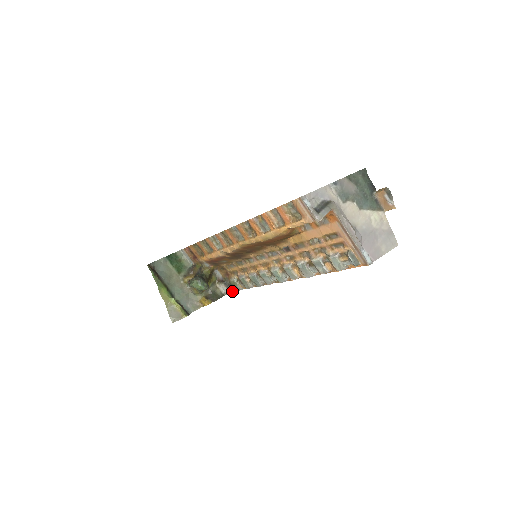
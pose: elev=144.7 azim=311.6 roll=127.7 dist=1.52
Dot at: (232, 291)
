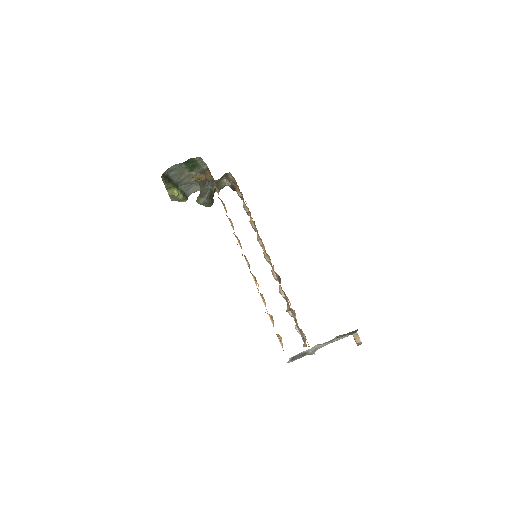
Dot at: (235, 190)
